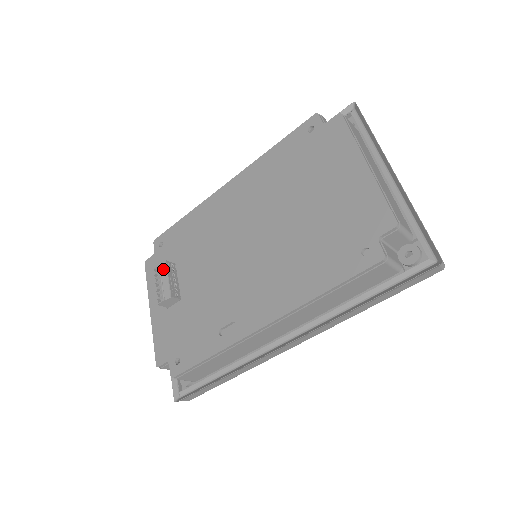
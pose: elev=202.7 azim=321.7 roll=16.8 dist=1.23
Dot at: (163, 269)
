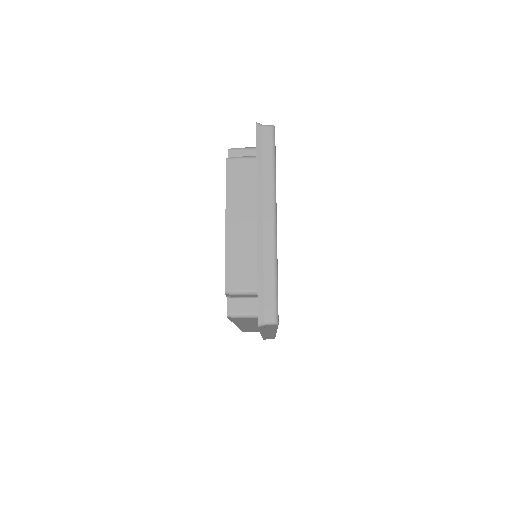
Dot at: occluded
